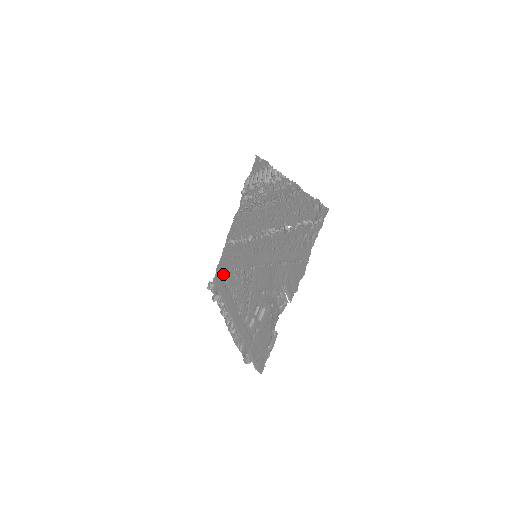
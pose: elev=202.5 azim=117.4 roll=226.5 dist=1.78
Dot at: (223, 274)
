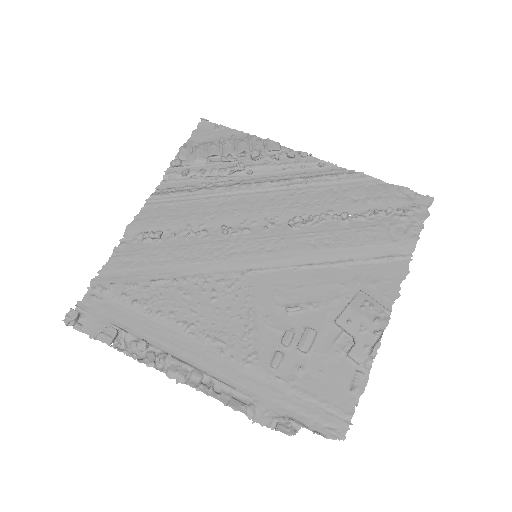
Dot at: (129, 292)
